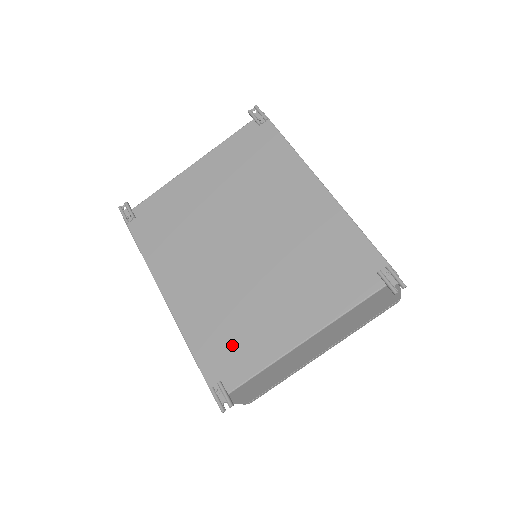
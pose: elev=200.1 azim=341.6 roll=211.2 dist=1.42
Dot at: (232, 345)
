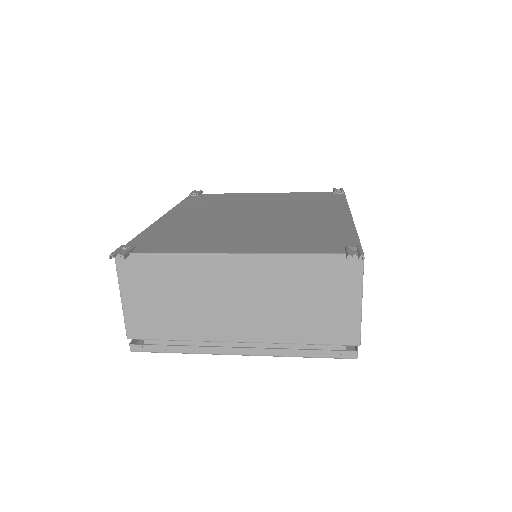
Dot at: (173, 240)
